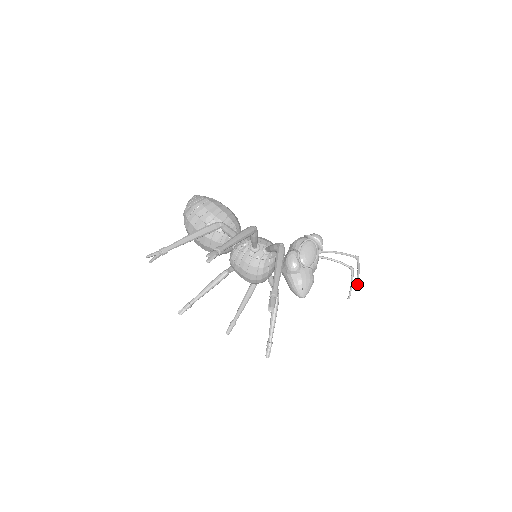
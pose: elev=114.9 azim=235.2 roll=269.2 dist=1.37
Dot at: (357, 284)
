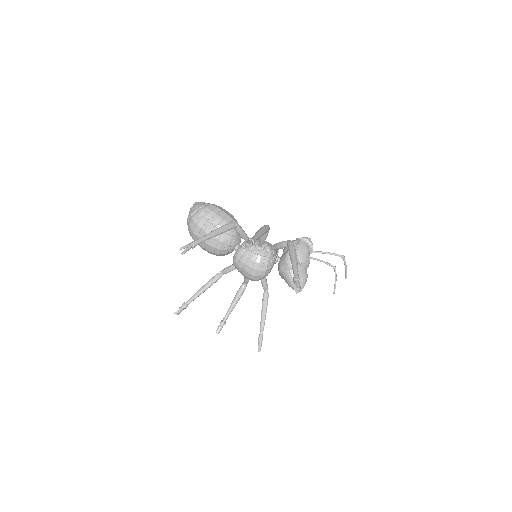
Dot at: occluded
